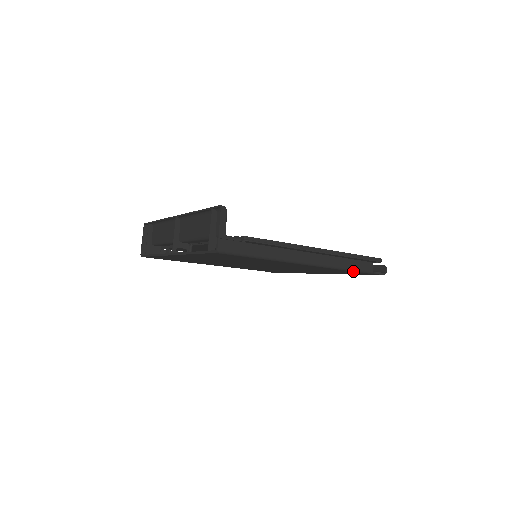
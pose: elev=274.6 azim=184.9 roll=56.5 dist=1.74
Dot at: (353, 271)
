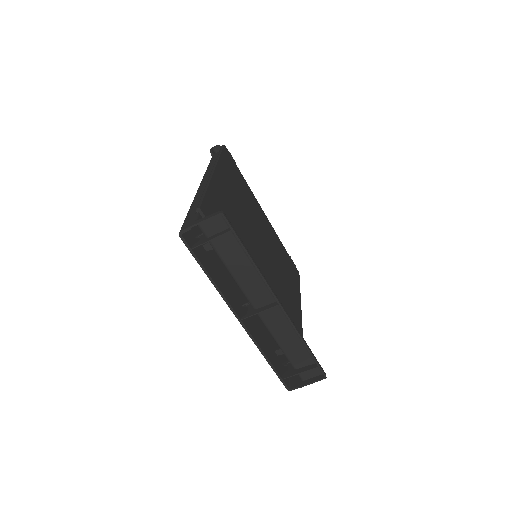
Dot at: occluded
